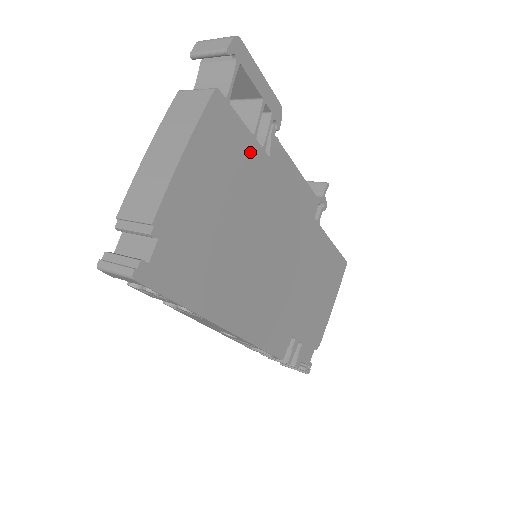
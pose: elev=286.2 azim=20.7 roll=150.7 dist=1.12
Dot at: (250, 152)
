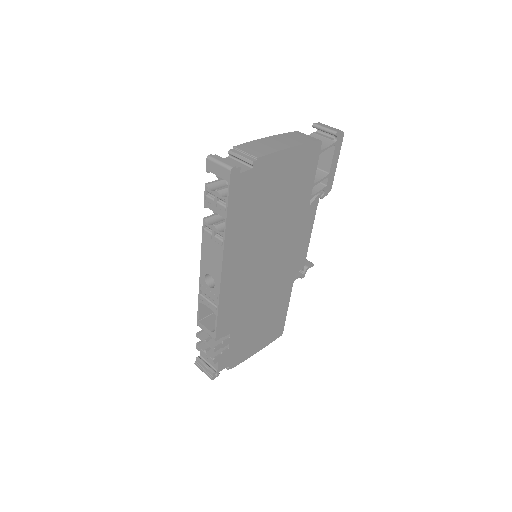
Dot at: (306, 189)
